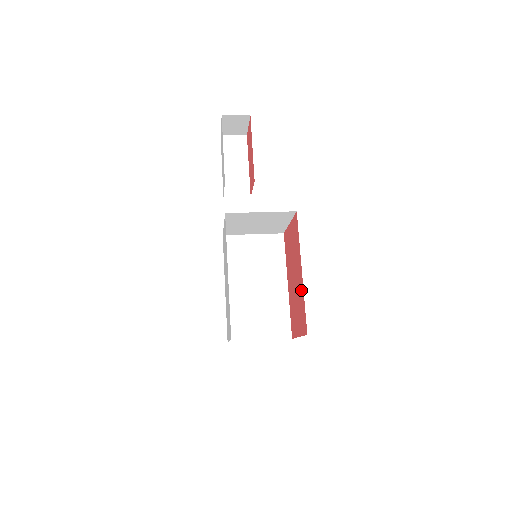
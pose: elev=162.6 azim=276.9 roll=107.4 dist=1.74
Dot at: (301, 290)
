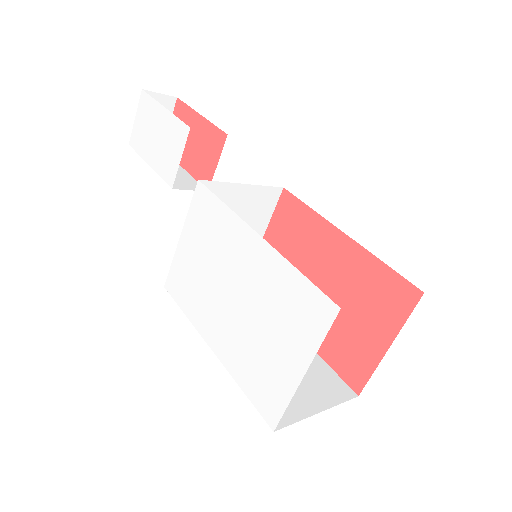
Dot at: (357, 261)
